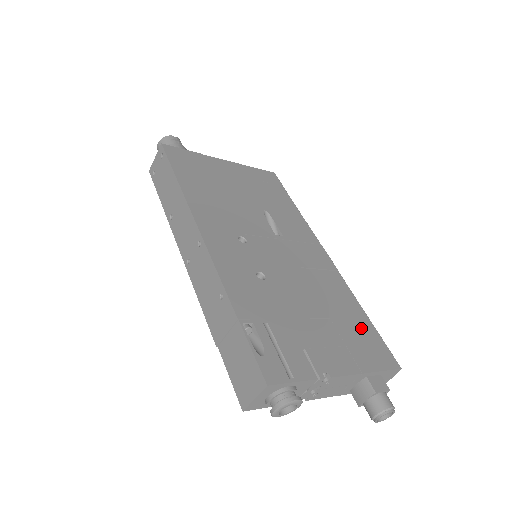
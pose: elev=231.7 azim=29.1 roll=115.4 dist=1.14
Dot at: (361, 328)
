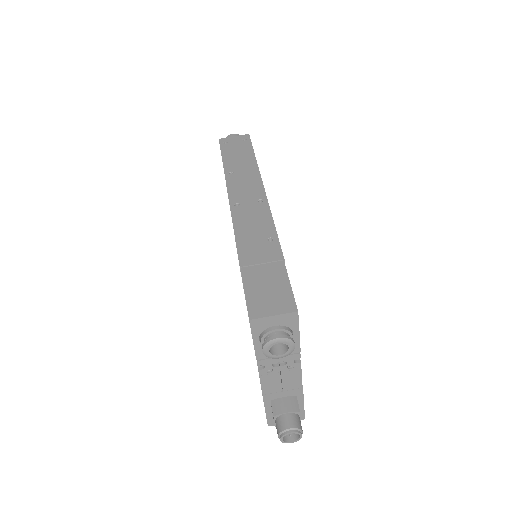
Dot at: occluded
